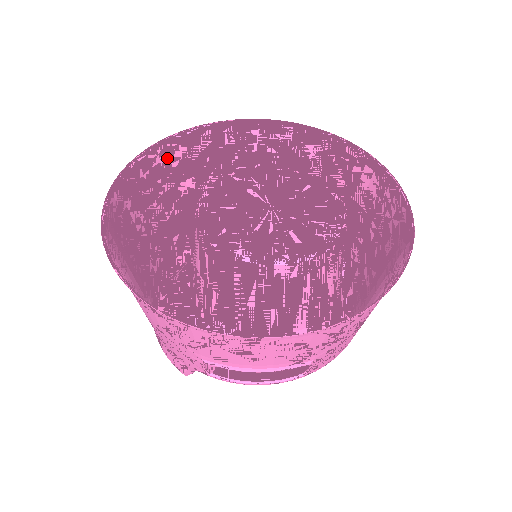
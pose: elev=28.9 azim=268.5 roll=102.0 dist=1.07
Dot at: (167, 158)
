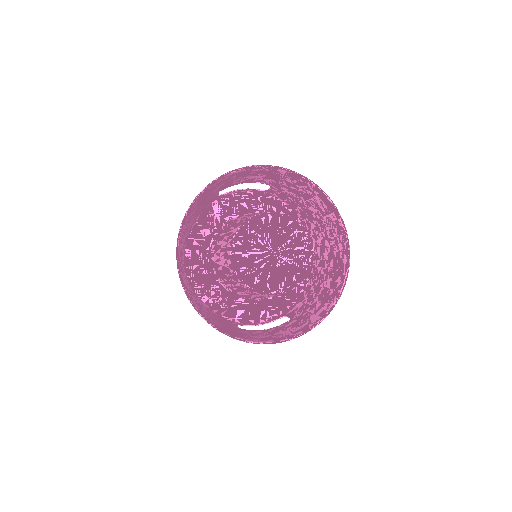
Dot at: (195, 204)
